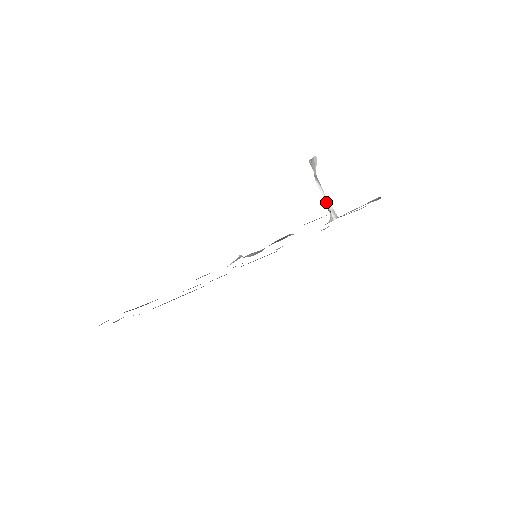
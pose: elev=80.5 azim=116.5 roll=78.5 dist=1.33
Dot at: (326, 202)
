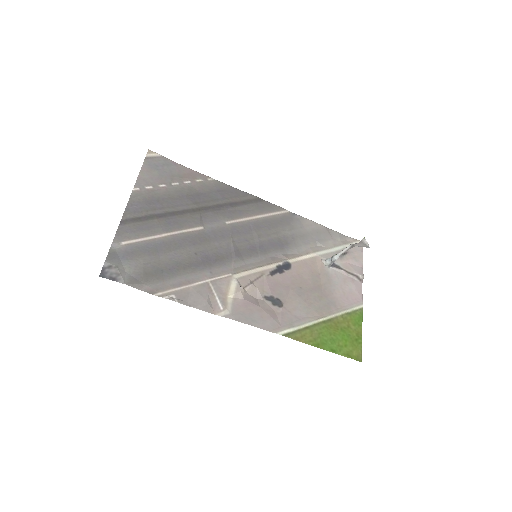
Dot at: (337, 256)
